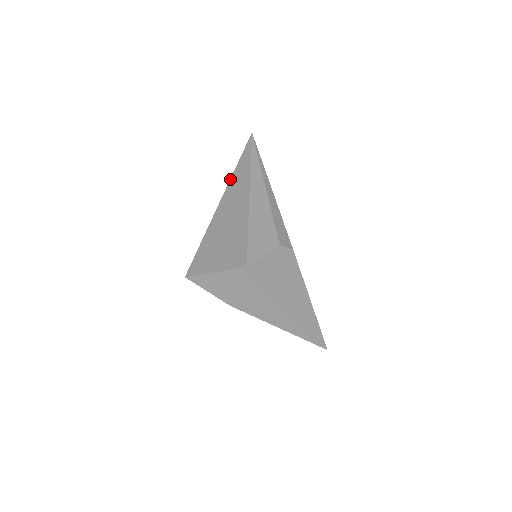
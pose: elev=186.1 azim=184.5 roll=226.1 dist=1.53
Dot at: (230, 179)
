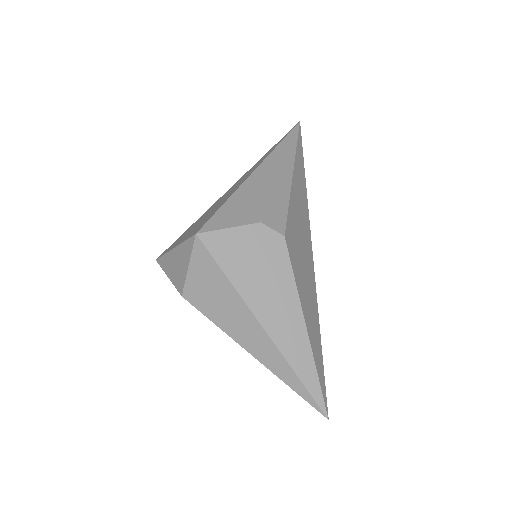
Dot at: (254, 165)
